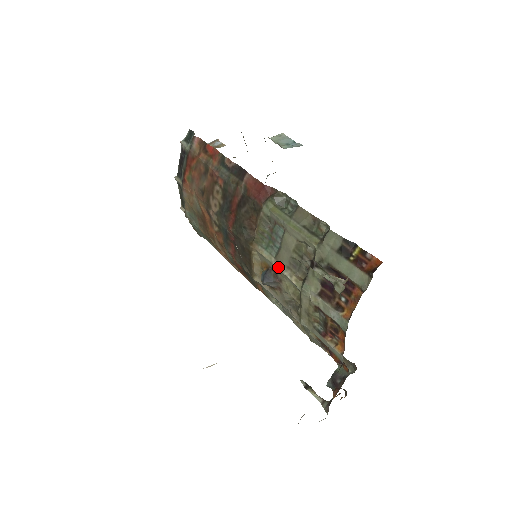
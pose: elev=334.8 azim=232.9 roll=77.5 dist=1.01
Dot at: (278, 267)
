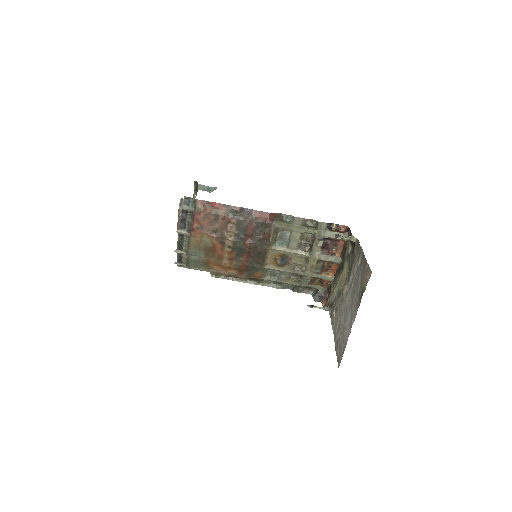
Dot at: (291, 251)
